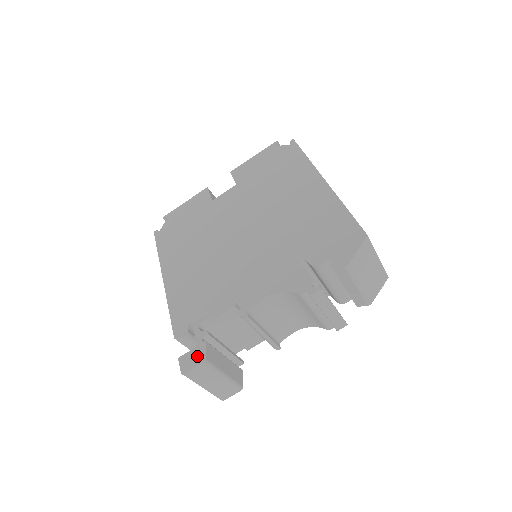
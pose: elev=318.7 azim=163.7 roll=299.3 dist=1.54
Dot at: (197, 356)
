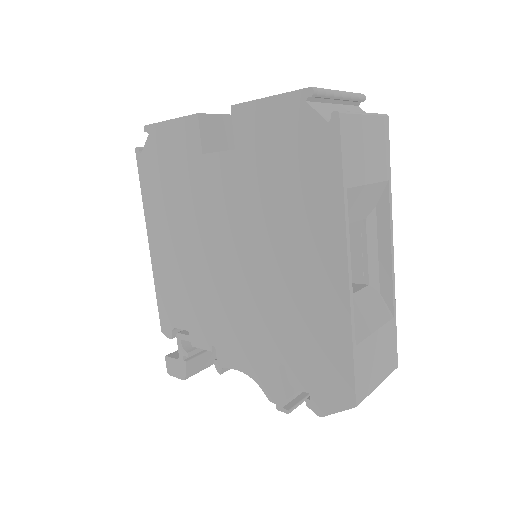
Dot at: (179, 370)
